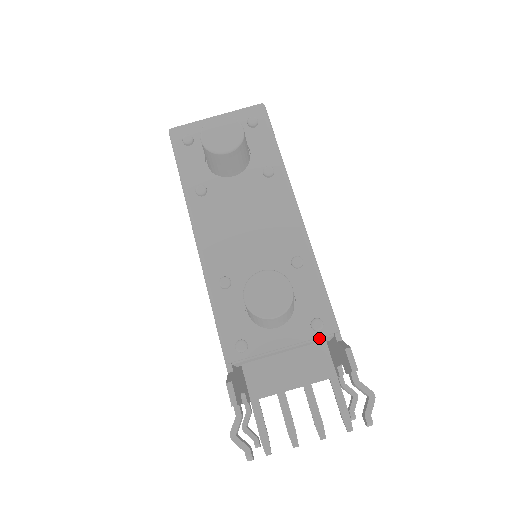
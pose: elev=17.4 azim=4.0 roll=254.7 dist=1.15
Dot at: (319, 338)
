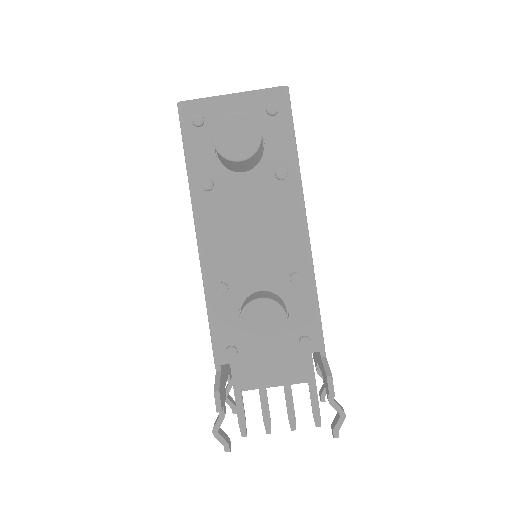
Dot at: (305, 352)
